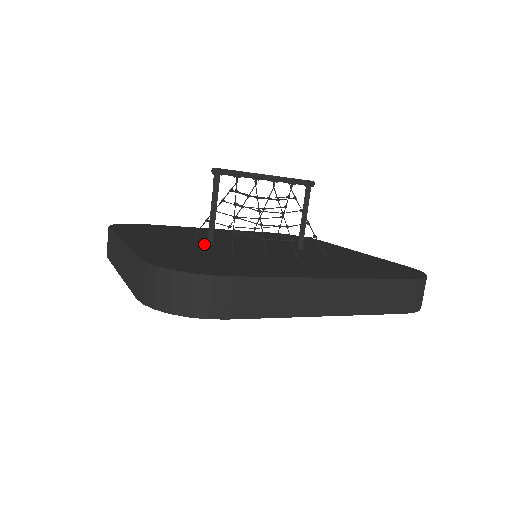
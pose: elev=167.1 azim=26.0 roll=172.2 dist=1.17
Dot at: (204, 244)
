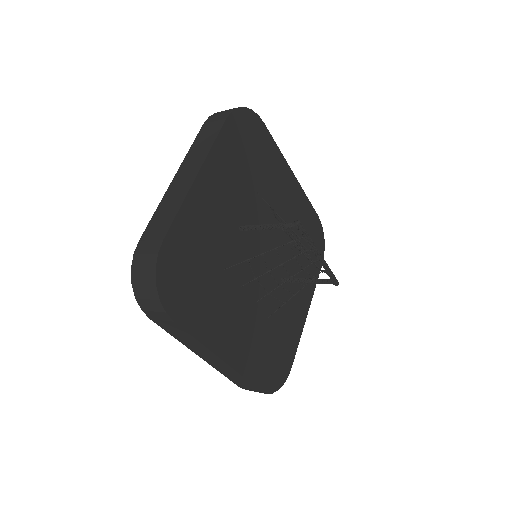
Dot at: (238, 225)
